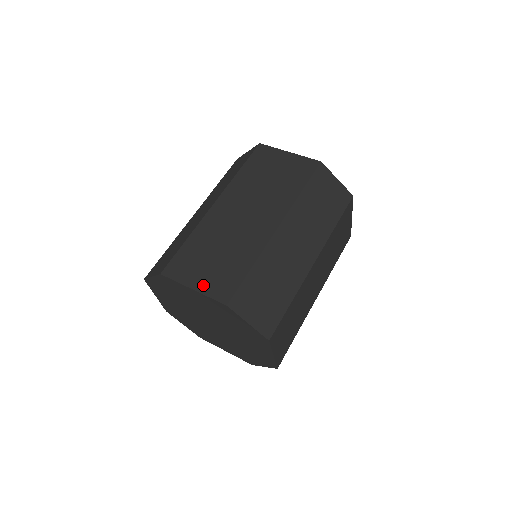
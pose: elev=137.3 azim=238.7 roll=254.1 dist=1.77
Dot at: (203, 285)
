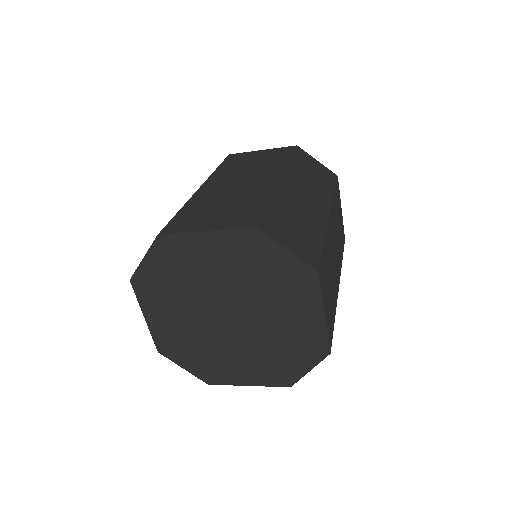
Dot at: (217, 225)
